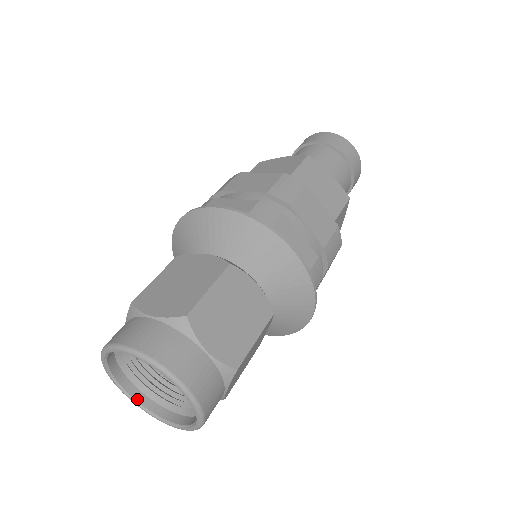
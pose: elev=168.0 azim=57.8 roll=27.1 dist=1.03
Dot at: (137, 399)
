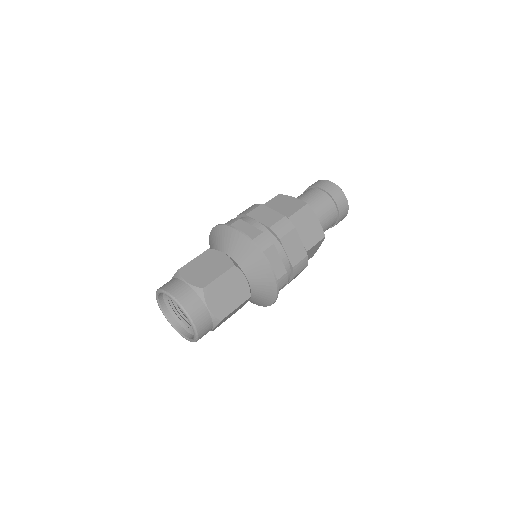
Dot at: (168, 317)
